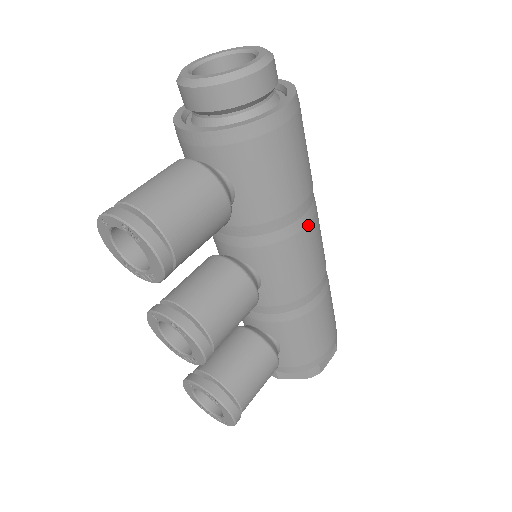
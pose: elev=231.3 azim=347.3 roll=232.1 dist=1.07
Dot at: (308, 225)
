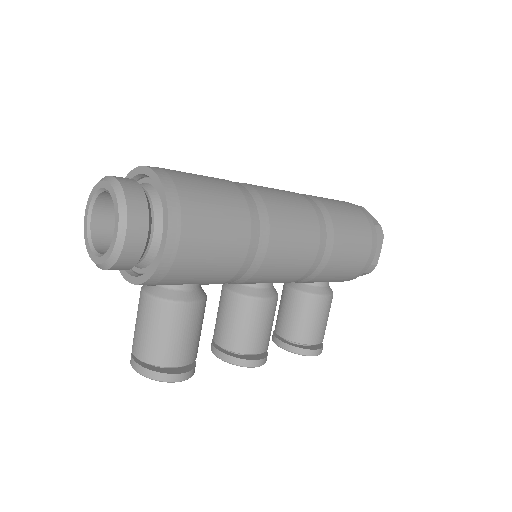
Dot at: (269, 244)
